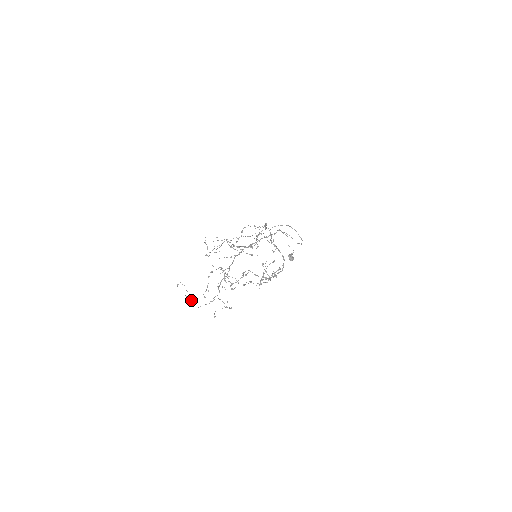
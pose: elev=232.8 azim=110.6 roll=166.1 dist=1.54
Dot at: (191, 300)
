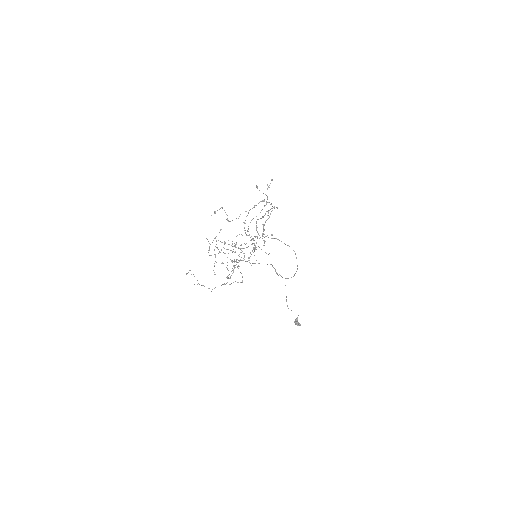
Dot at: (202, 285)
